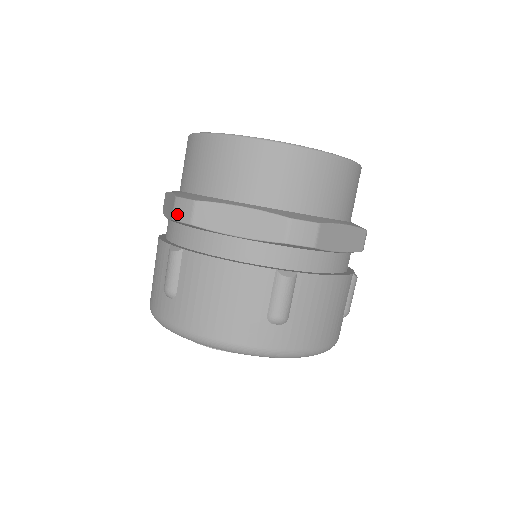
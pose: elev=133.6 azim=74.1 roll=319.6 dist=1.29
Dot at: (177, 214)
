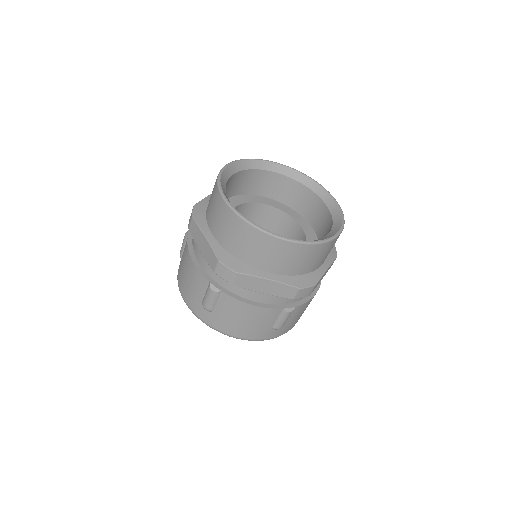
Dot at: occluded
